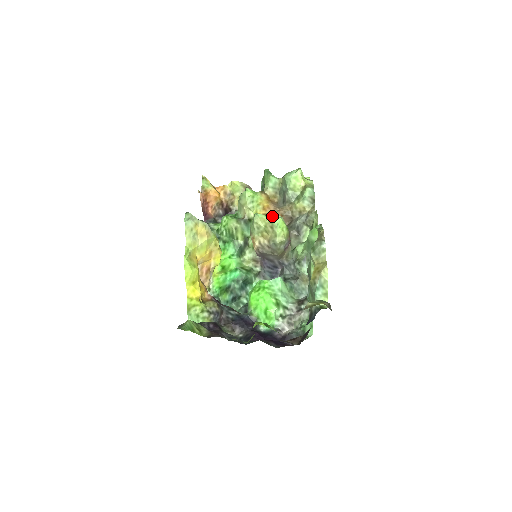
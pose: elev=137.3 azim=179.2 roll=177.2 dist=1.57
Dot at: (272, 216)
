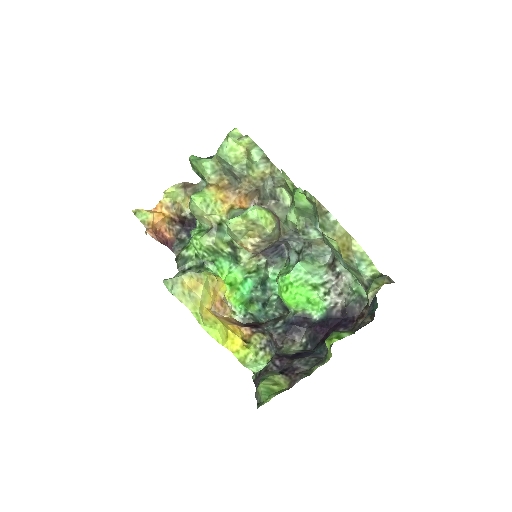
Dot at: (245, 213)
